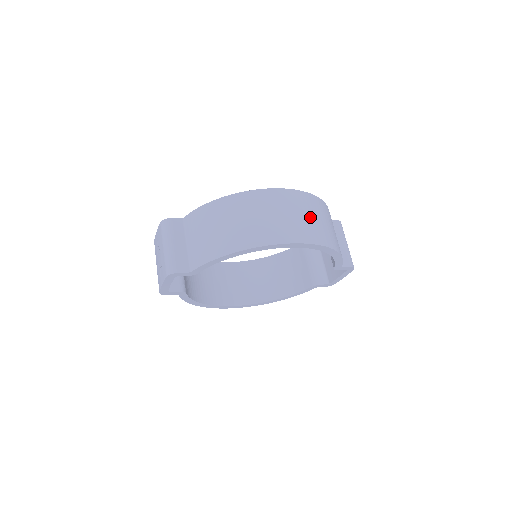
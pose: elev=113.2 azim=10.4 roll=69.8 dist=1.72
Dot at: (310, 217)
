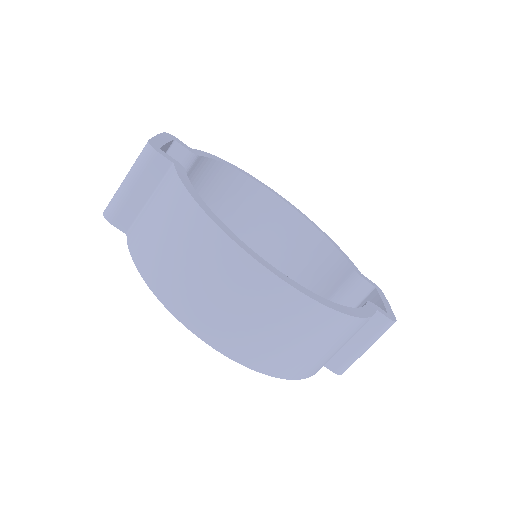
Dot at: (284, 337)
